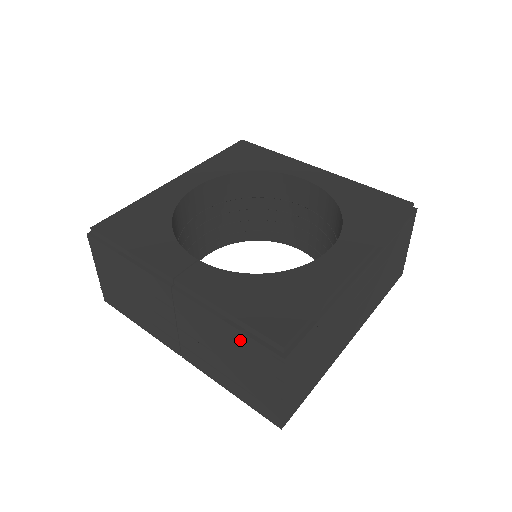
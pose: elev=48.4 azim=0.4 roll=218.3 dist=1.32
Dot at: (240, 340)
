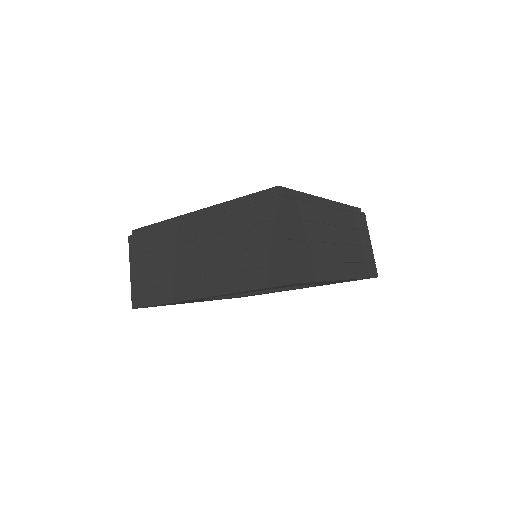
Dot at: (248, 211)
